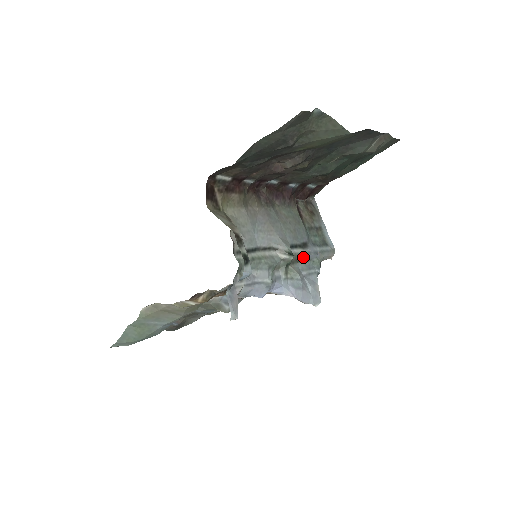
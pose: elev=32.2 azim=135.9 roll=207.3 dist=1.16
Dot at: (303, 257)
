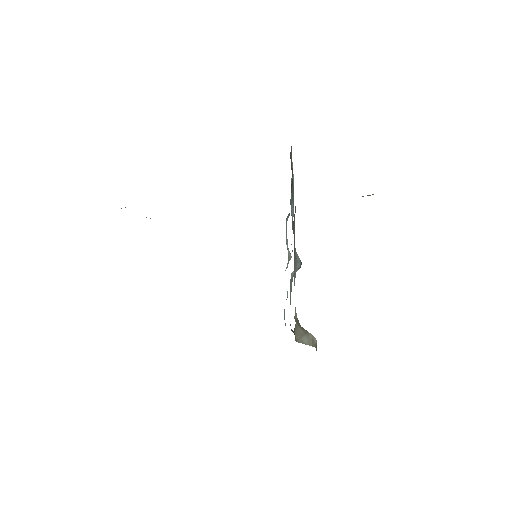
Dot at: occluded
